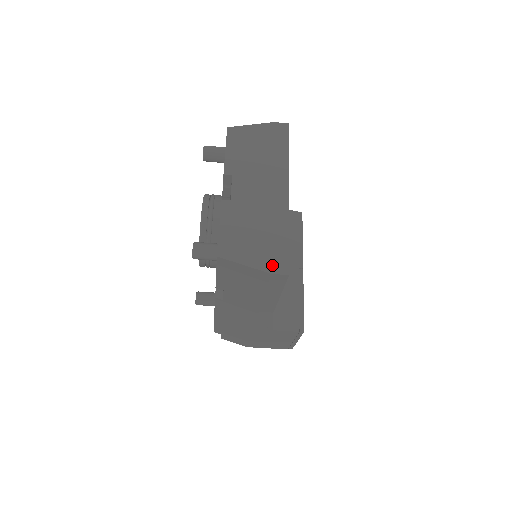
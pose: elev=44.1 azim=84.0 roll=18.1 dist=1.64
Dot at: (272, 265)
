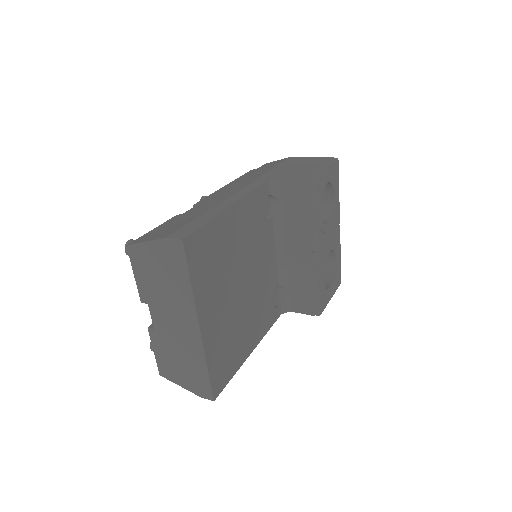
Dot at: (200, 391)
